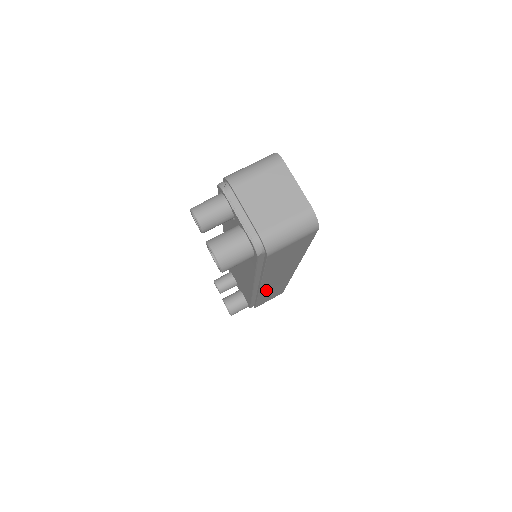
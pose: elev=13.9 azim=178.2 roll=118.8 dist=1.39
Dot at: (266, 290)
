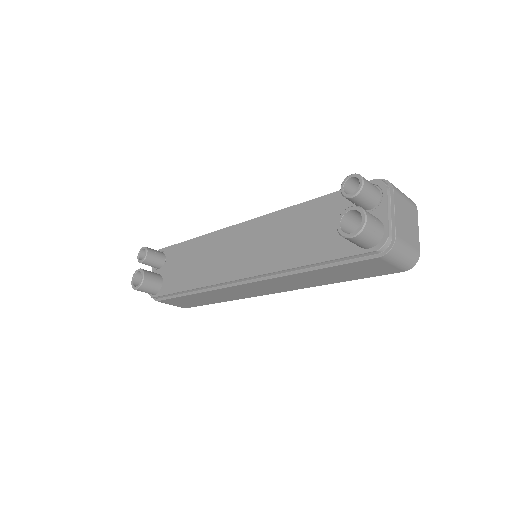
Dot at: (230, 290)
